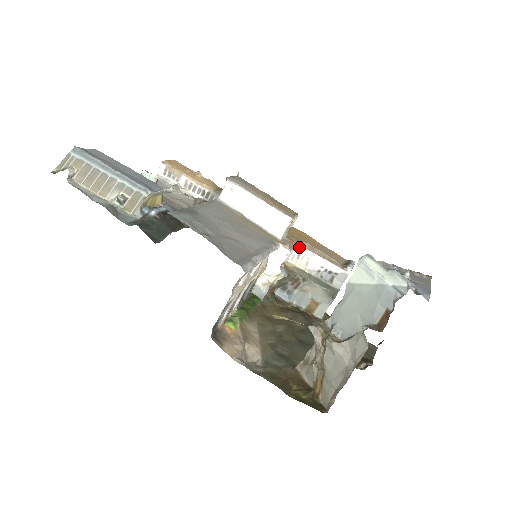
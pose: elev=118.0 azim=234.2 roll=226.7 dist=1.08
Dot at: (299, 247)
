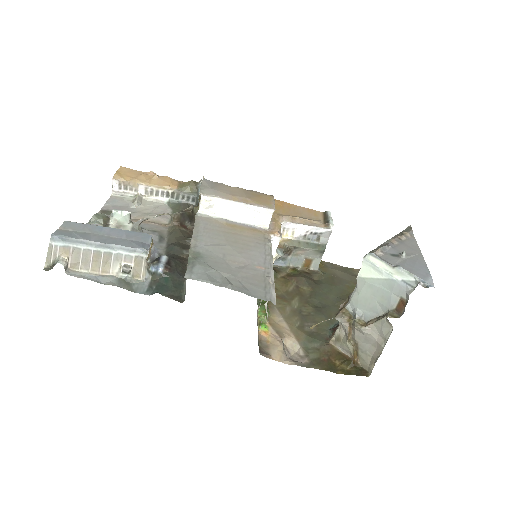
Dot at: (283, 223)
